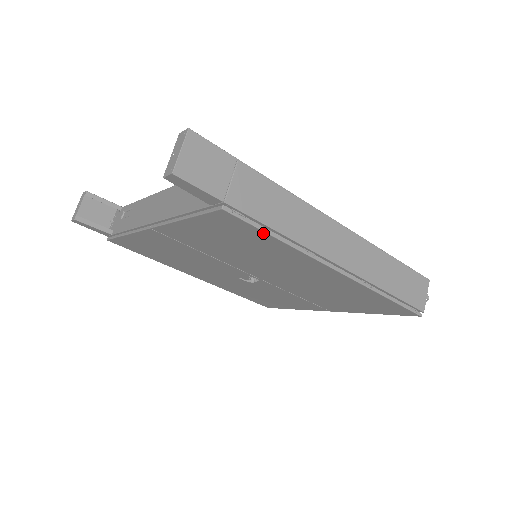
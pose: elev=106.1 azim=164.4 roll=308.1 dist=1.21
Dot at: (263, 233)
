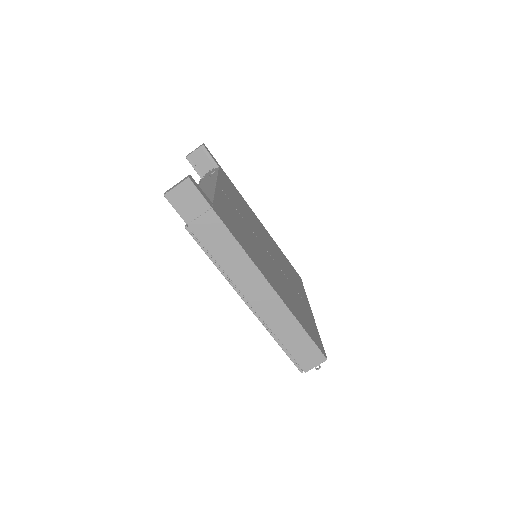
Dot at: (207, 254)
